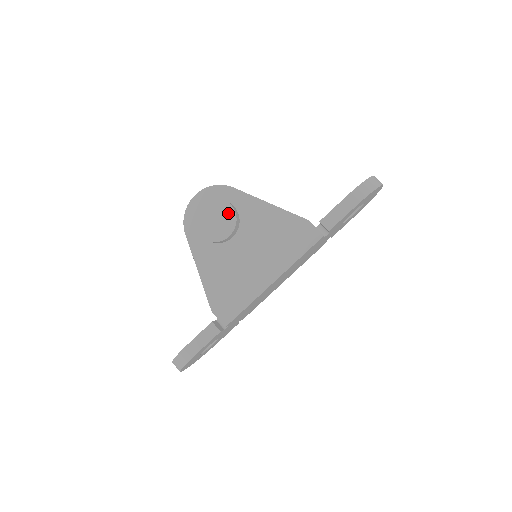
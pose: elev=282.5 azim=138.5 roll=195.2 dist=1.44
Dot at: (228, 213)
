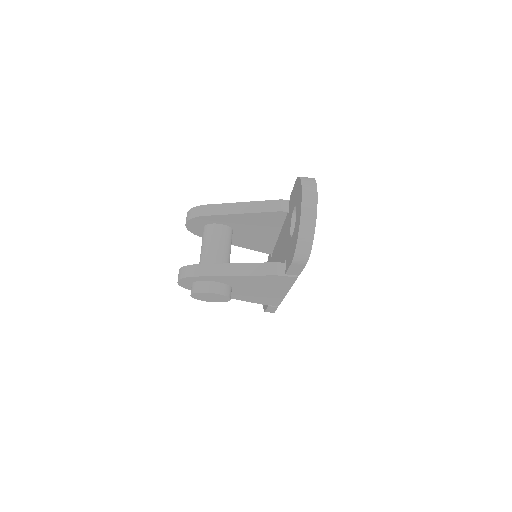
Dot at: (214, 295)
